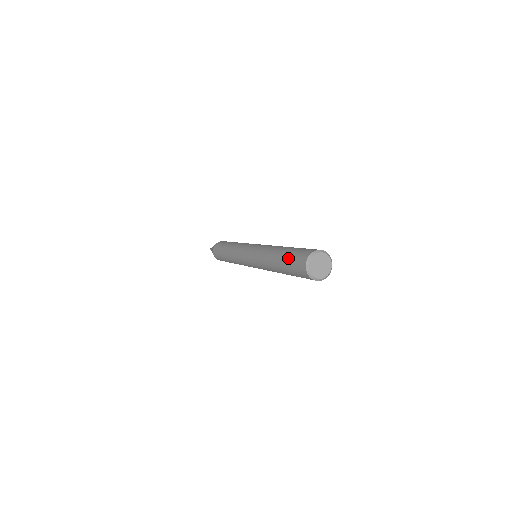
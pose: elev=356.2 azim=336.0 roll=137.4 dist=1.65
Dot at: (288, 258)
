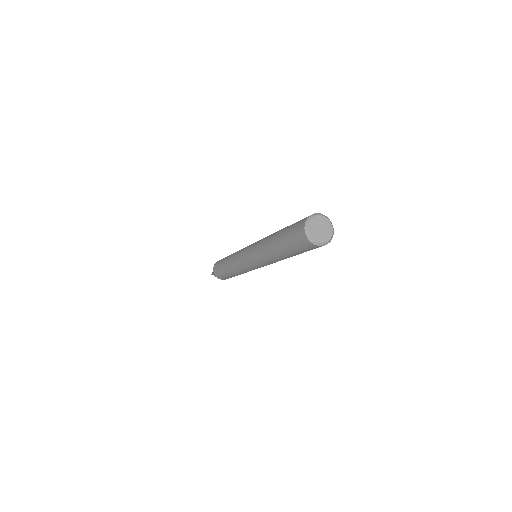
Dot at: (286, 237)
